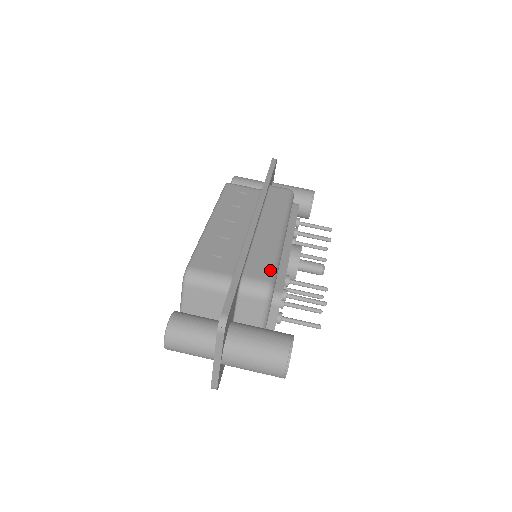
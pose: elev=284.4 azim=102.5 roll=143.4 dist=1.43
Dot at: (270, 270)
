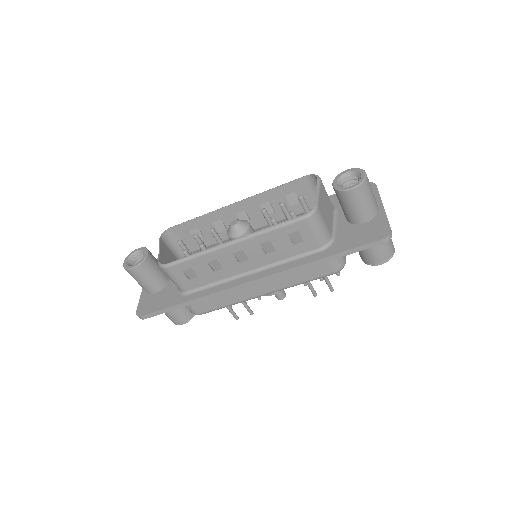
Dot at: (210, 310)
